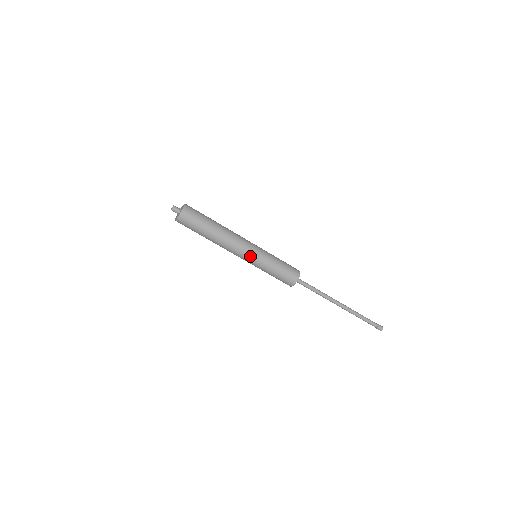
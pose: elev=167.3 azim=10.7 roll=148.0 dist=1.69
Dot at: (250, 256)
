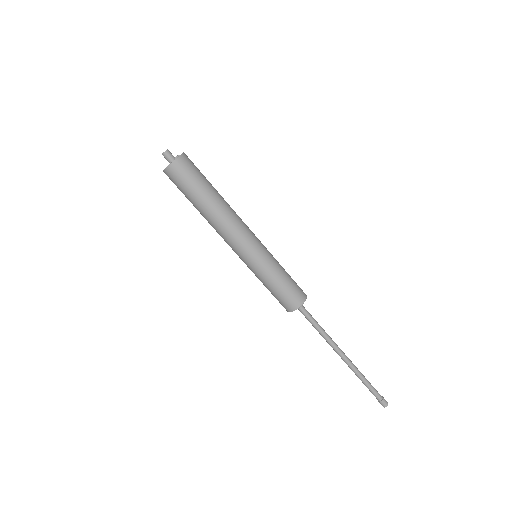
Dot at: (245, 255)
